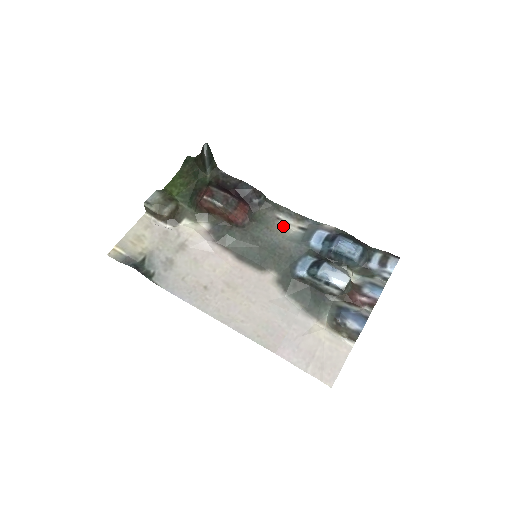
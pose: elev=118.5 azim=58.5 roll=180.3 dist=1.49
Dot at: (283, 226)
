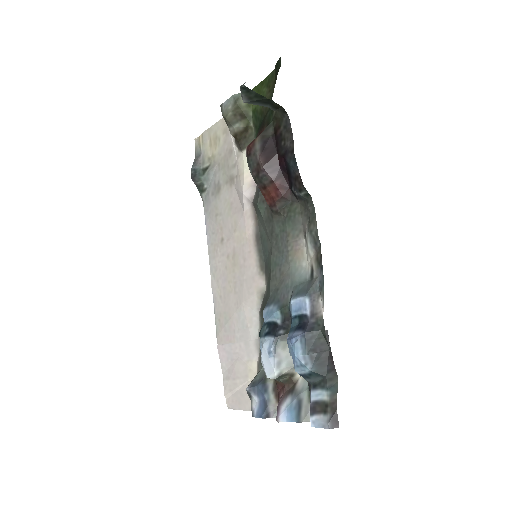
Dot at: (303, 248)
